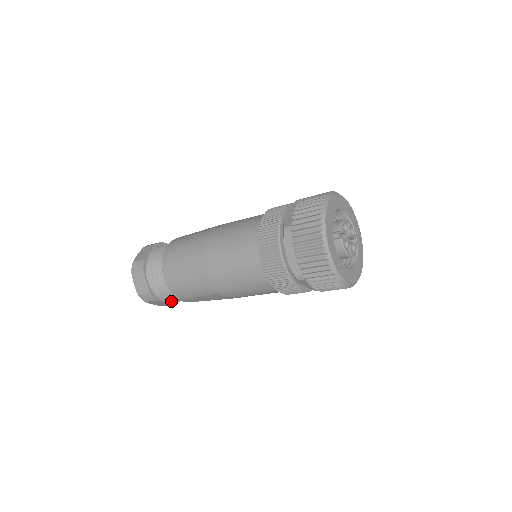
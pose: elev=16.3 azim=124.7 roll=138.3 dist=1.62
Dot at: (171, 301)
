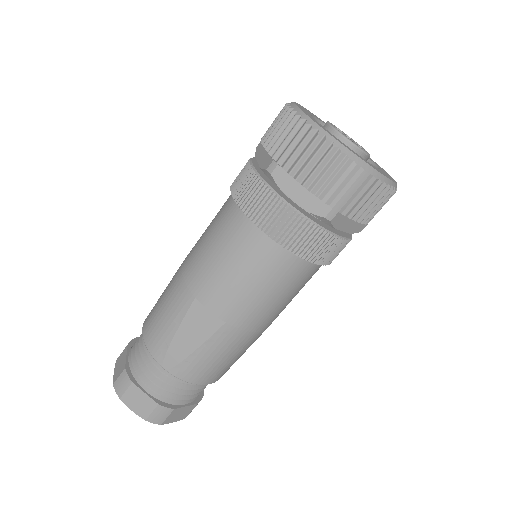
Dot at: (158, 400)
